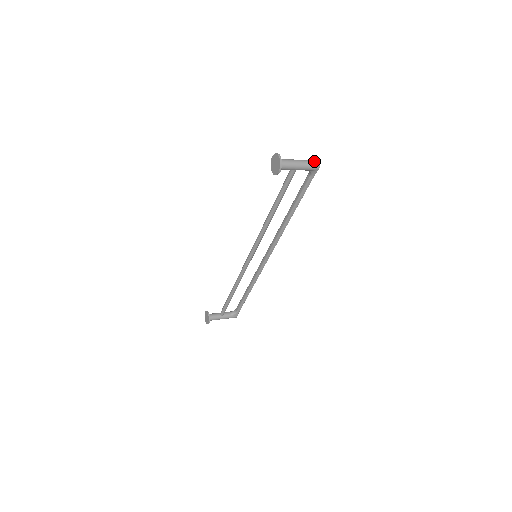
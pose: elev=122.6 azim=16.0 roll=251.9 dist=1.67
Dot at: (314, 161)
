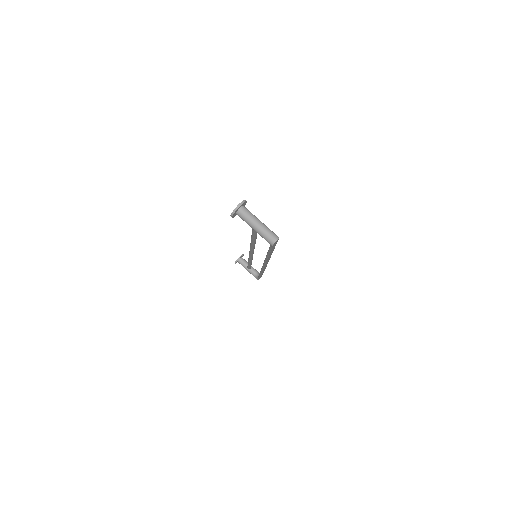
Dot at: (272, 236)
